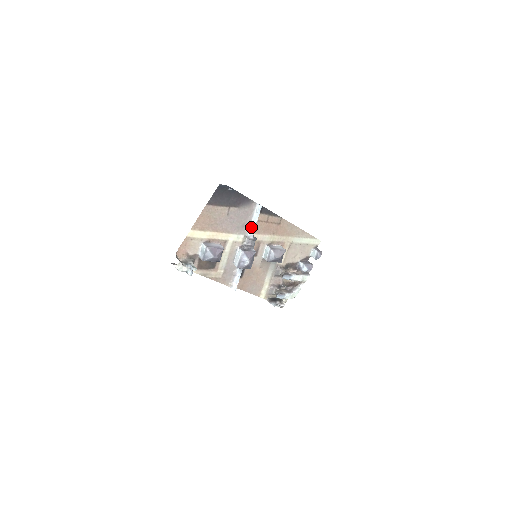
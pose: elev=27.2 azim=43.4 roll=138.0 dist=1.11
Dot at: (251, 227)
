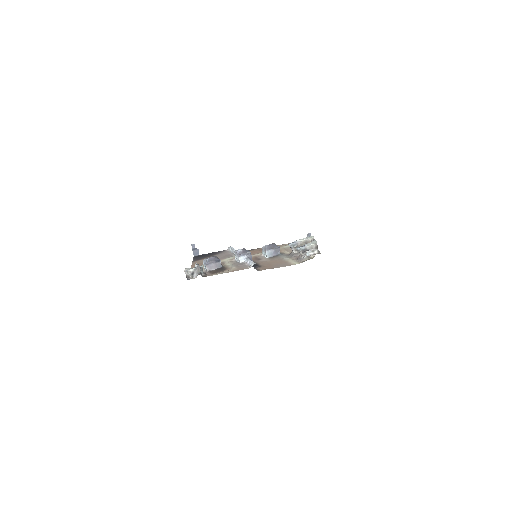
Dot at: occluded
